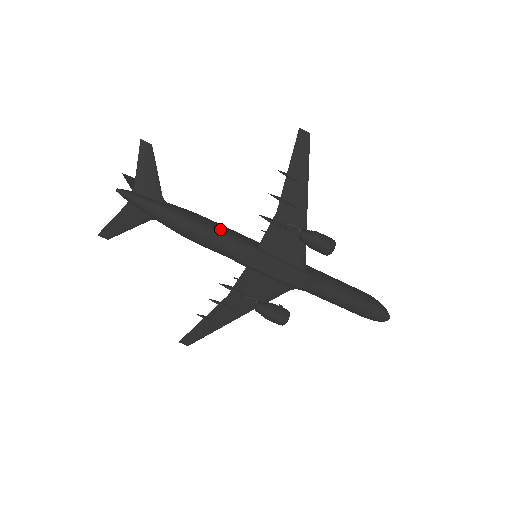
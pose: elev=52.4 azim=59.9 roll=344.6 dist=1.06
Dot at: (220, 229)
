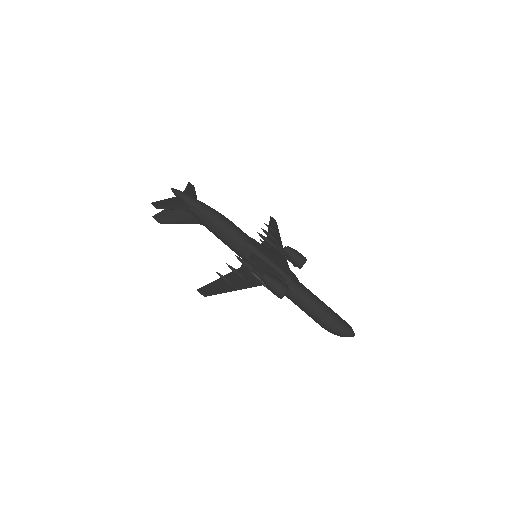
Dot at: occluded
